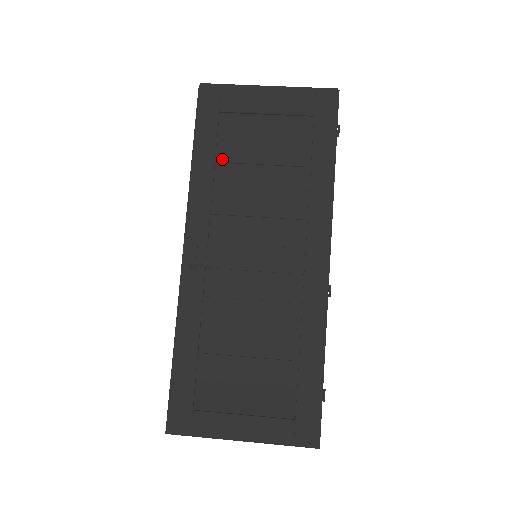
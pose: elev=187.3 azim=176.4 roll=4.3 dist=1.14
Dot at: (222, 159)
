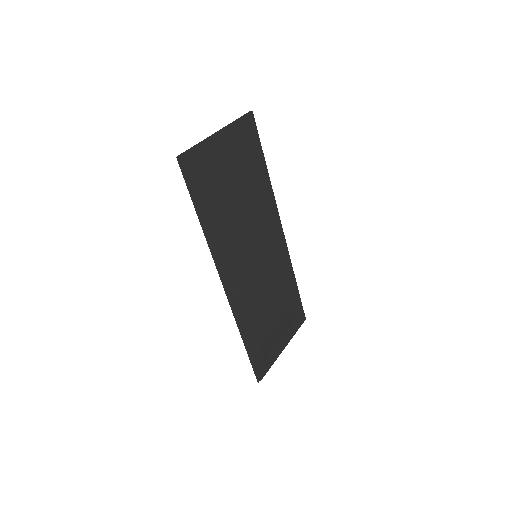
Dot at: (219, 209)
